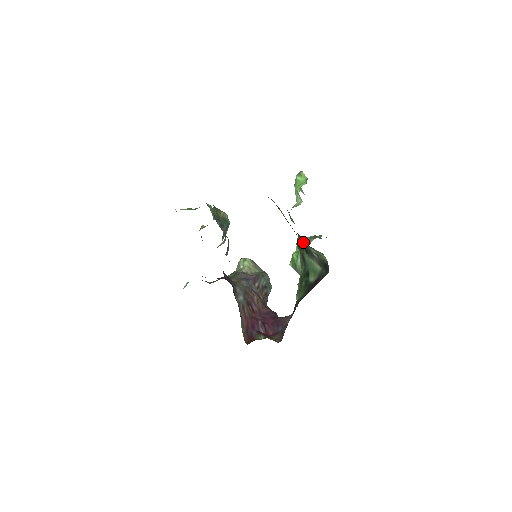
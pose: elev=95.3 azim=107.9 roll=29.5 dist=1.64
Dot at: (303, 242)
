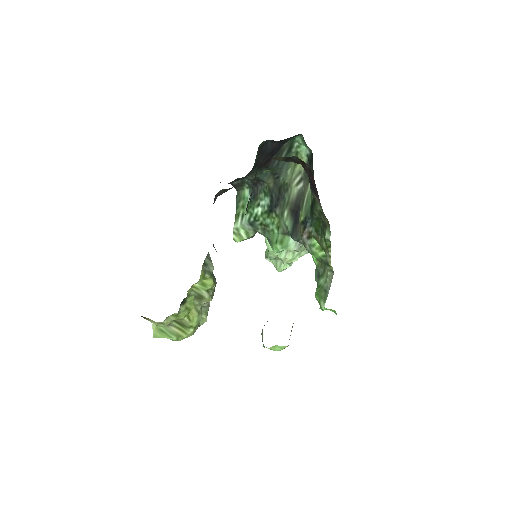
Dot at: (289, 210)
